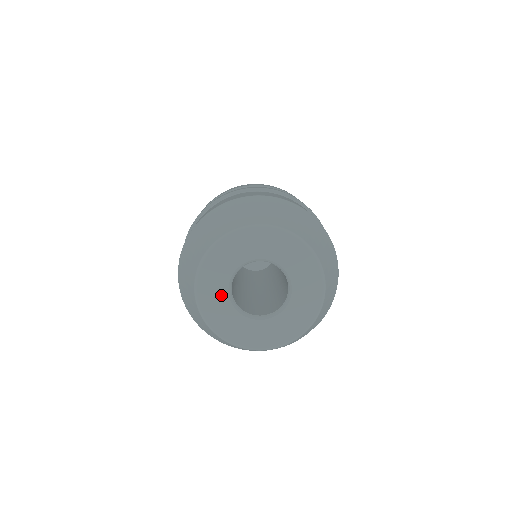
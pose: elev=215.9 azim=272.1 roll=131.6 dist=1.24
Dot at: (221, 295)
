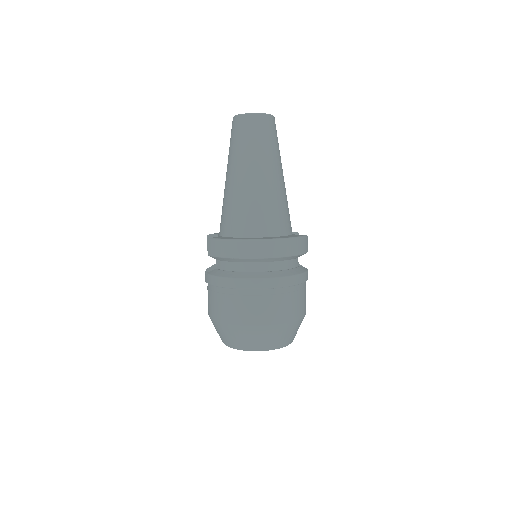
Dot at: occluded
